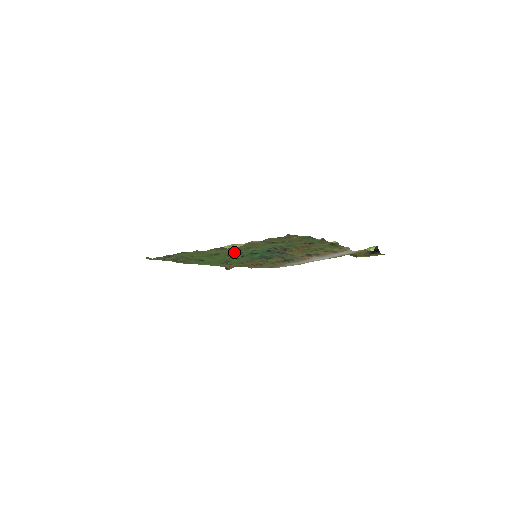
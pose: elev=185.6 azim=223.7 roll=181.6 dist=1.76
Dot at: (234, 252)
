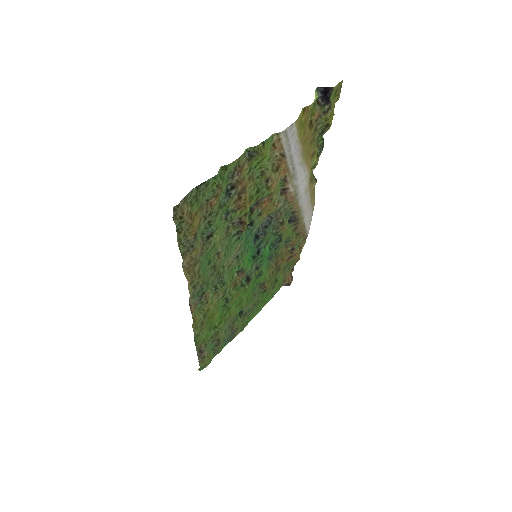
Dot at: (236, 279)
